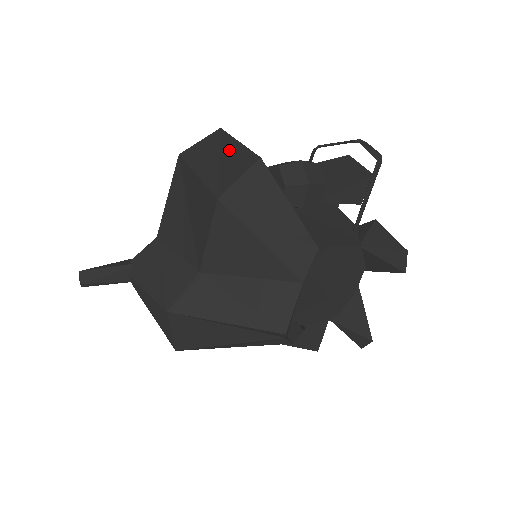
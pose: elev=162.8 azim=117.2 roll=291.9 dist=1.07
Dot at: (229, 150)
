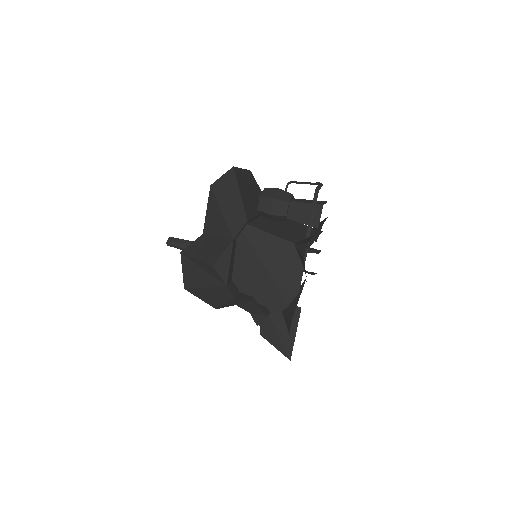
Dot at: occluded
